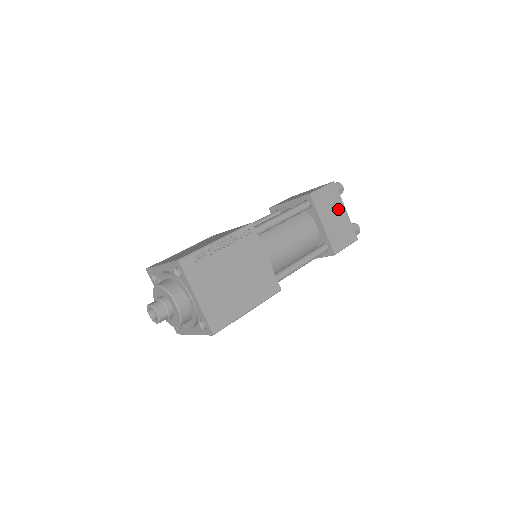
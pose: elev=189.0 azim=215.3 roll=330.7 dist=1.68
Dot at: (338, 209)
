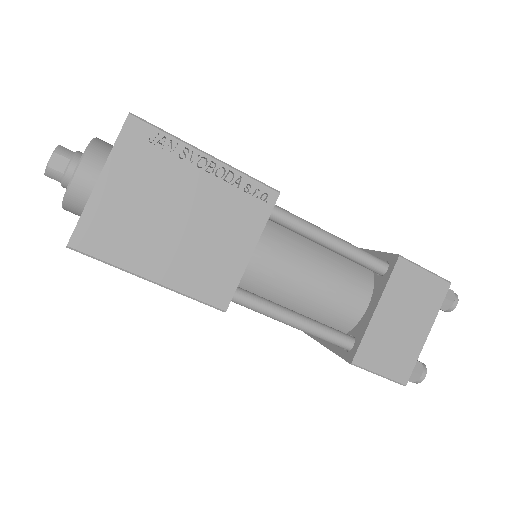
Dot at: (419, 318)
